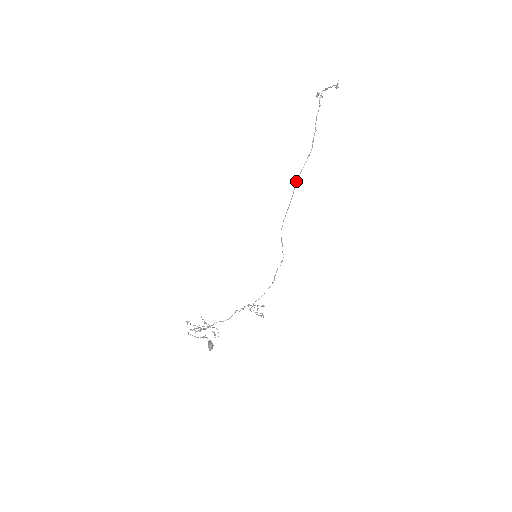
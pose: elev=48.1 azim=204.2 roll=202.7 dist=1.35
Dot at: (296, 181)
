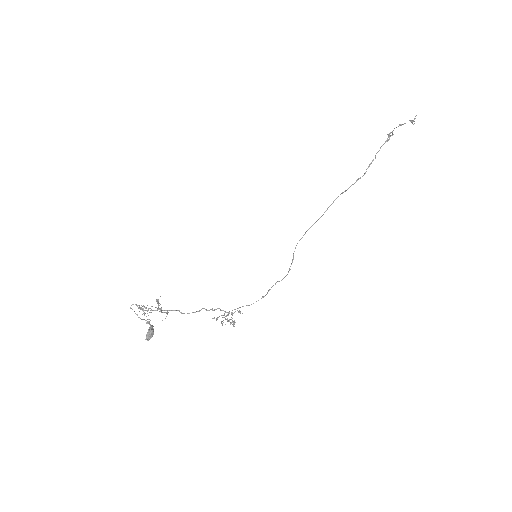
Dot at: occluded
